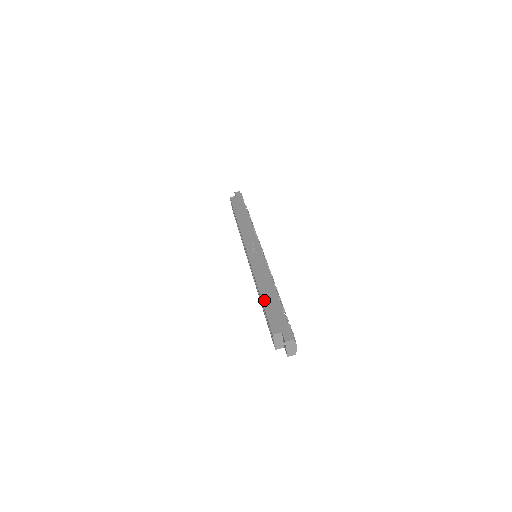
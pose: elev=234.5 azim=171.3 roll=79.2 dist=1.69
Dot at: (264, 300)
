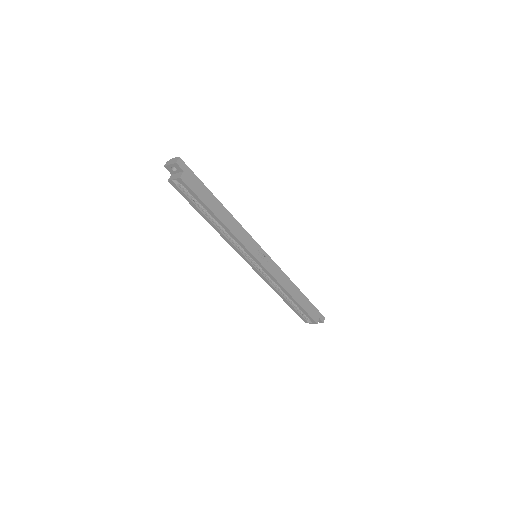
Dot at: (300, 303)
